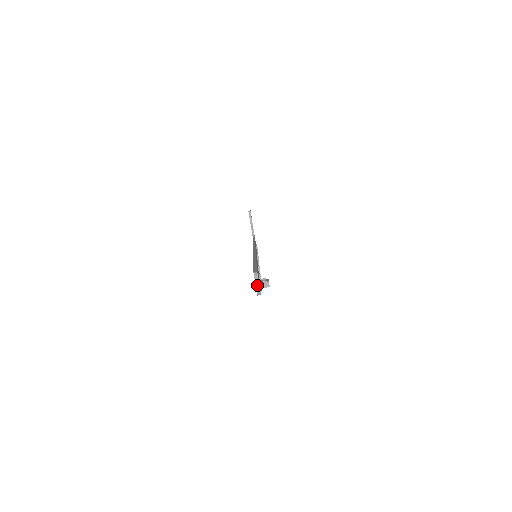
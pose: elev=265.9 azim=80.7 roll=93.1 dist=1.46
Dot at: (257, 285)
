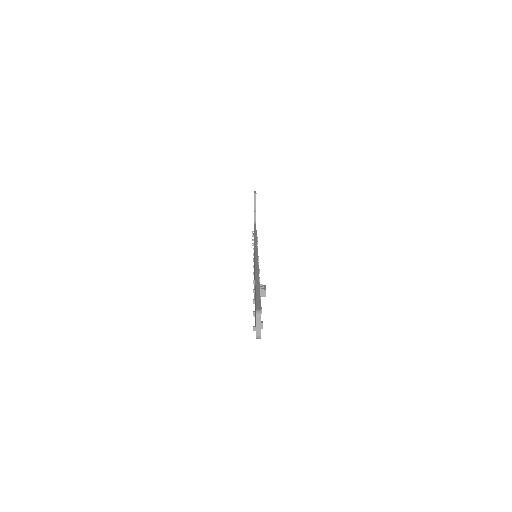
Dot at: (258, 327)
